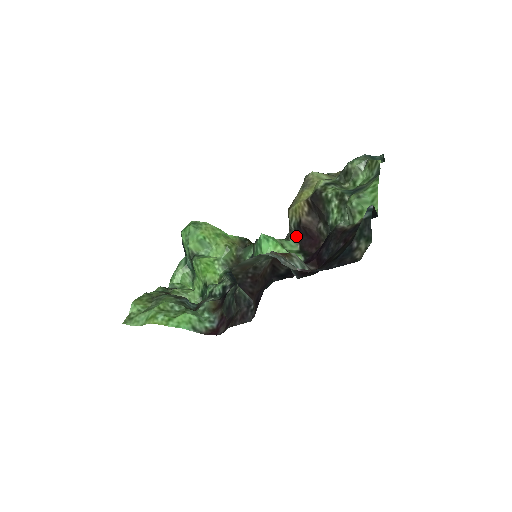
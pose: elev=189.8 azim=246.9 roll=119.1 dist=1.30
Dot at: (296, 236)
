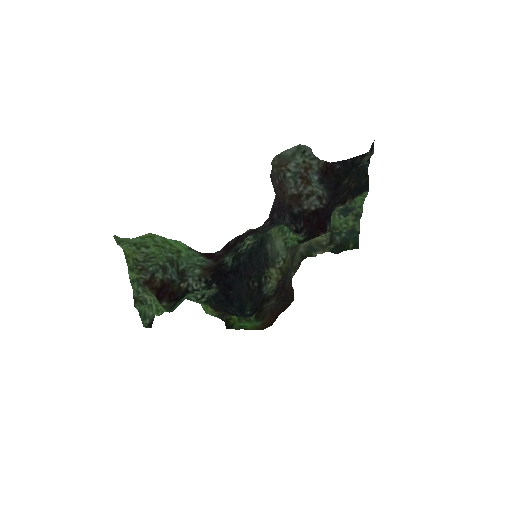
Dot at: occluded
